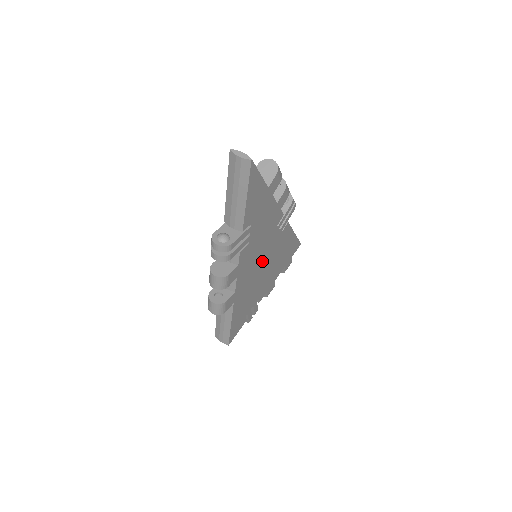
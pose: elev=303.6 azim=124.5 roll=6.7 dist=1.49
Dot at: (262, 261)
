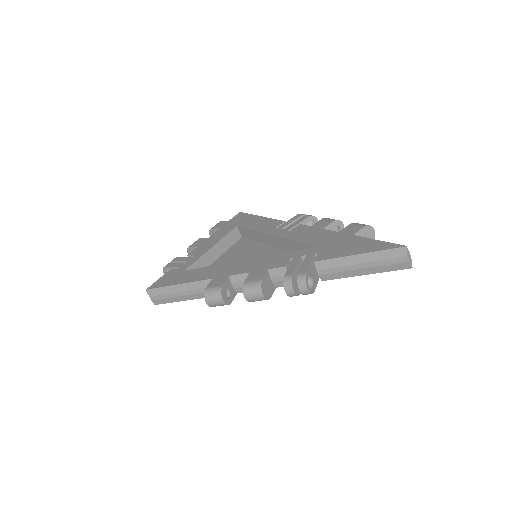
Dot at: occluded
